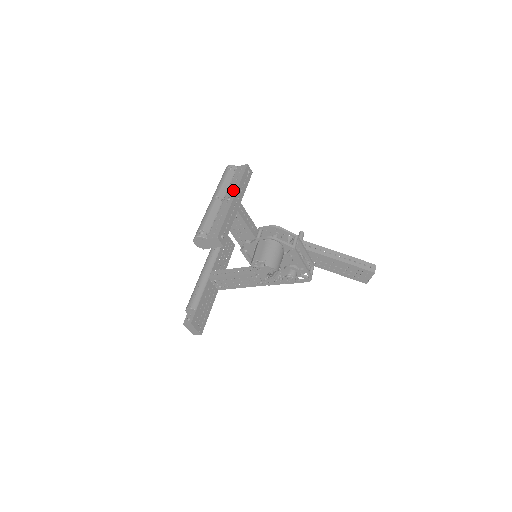
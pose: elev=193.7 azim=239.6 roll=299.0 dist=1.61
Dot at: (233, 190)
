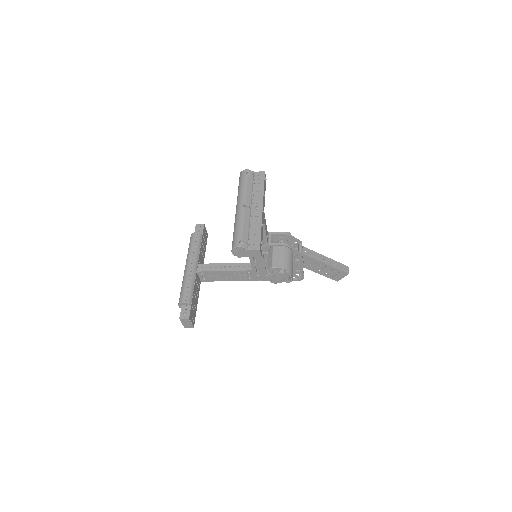
Dot at: (259, 199)
